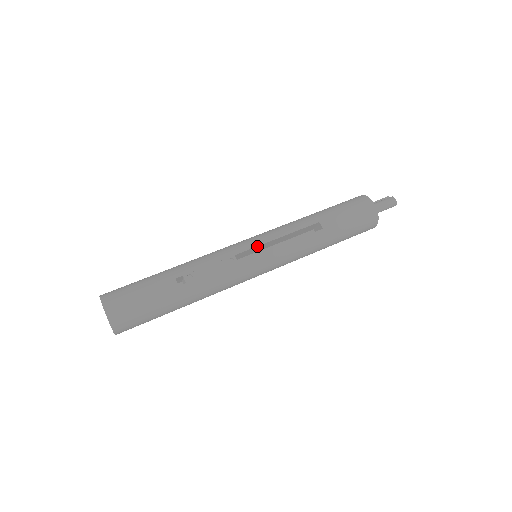
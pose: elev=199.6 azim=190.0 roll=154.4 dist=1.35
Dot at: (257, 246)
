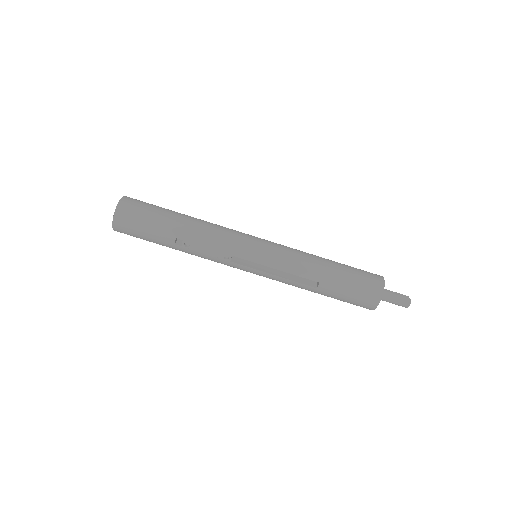
Dot at: (255, 262)
